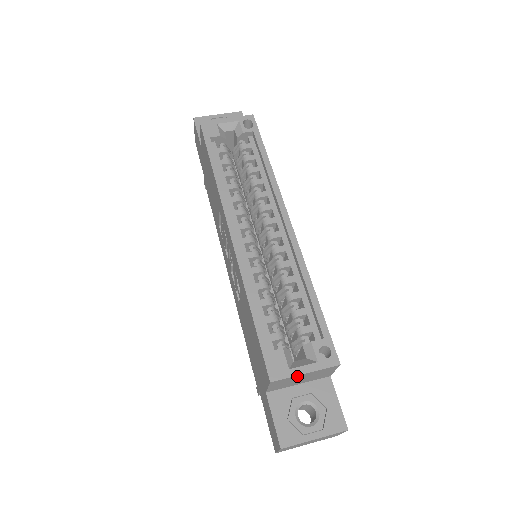
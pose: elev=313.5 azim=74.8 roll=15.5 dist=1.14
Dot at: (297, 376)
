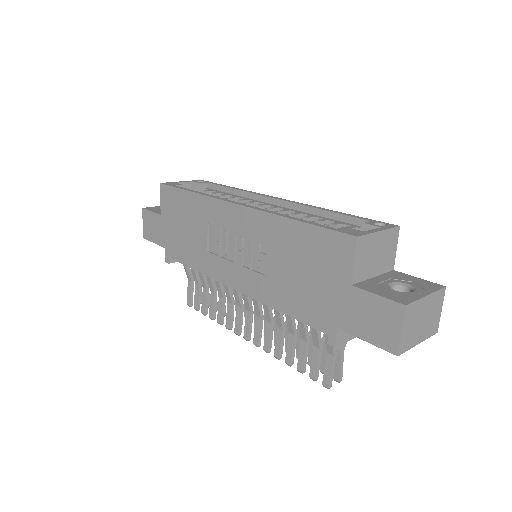
Dot at: (374, 236)
